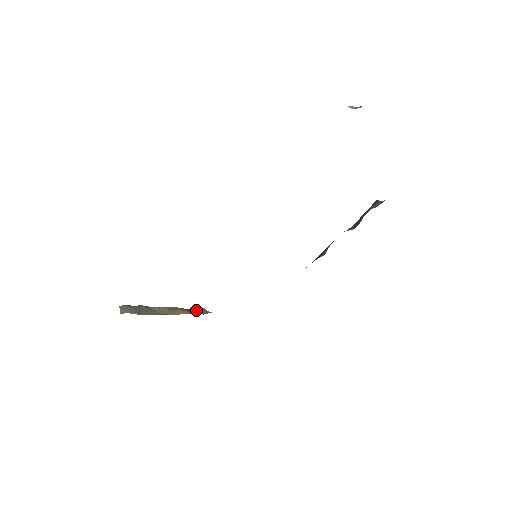
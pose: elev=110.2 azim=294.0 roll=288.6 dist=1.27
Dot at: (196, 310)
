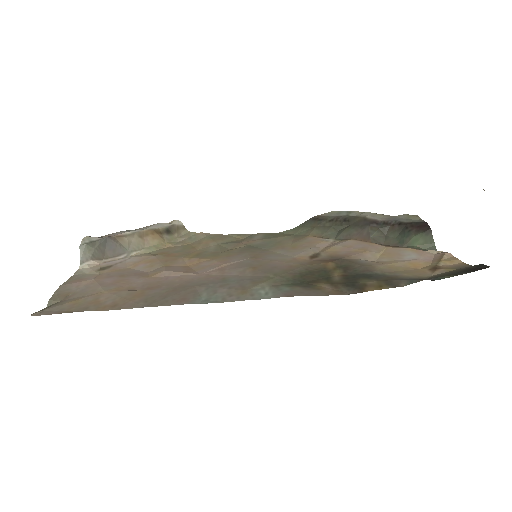
Dot at: (171, 230)
